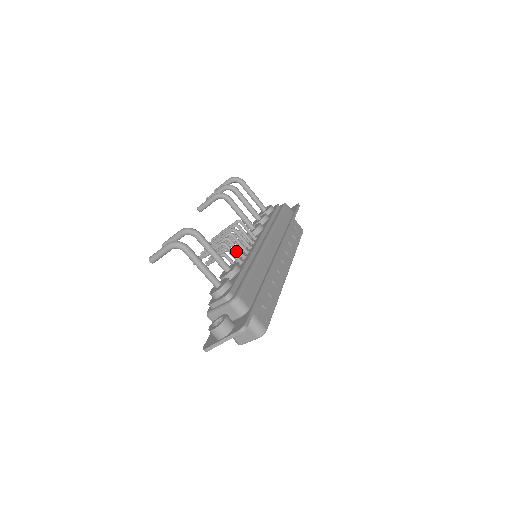
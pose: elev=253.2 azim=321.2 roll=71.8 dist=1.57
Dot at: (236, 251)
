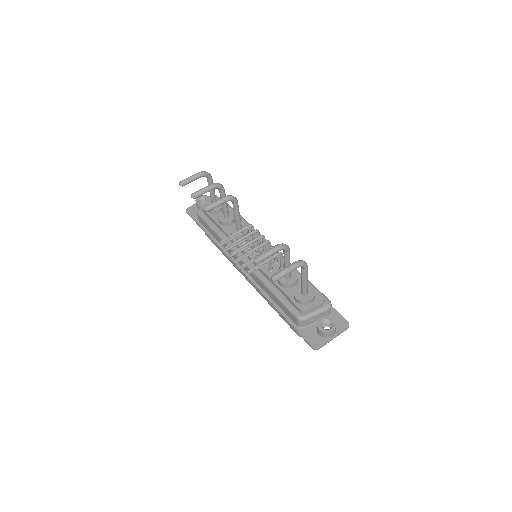
Dot at: occluded
